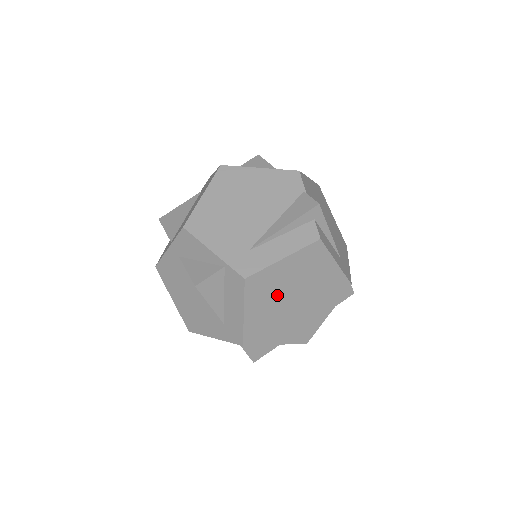
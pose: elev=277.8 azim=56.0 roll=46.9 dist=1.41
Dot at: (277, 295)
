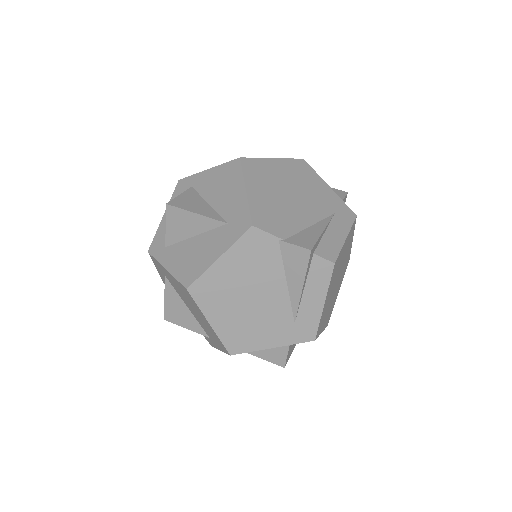
Dot at: (329, 302)
